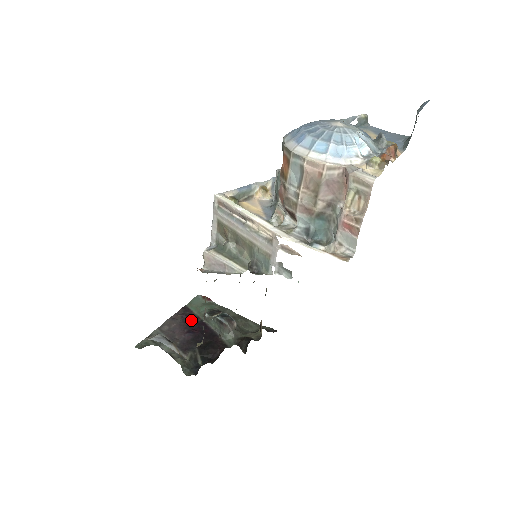
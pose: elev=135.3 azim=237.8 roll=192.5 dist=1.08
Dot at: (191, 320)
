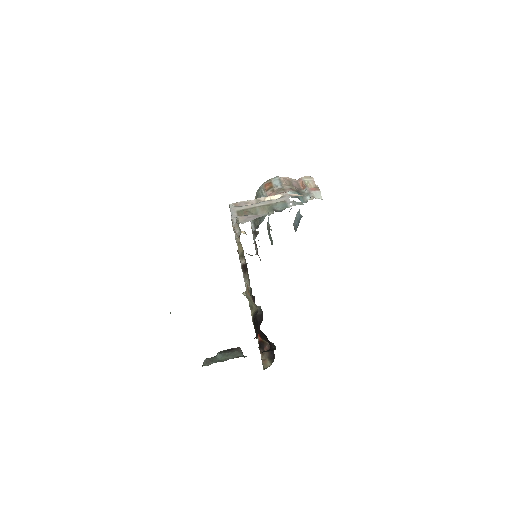
Dot at: occluded
